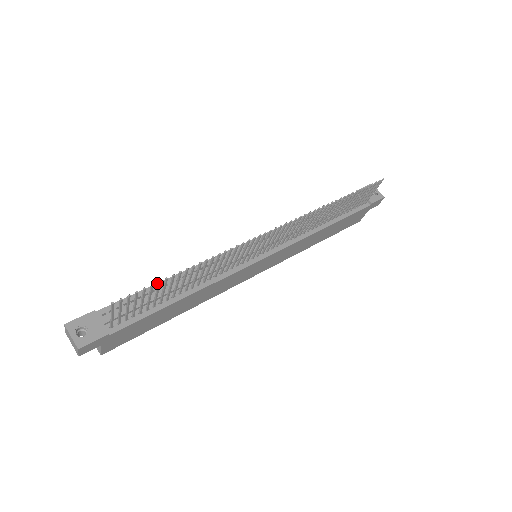
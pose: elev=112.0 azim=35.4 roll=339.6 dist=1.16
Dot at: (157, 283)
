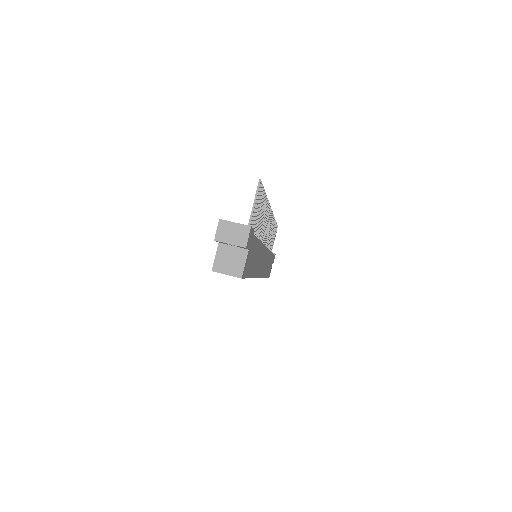
Dot at: occluded
